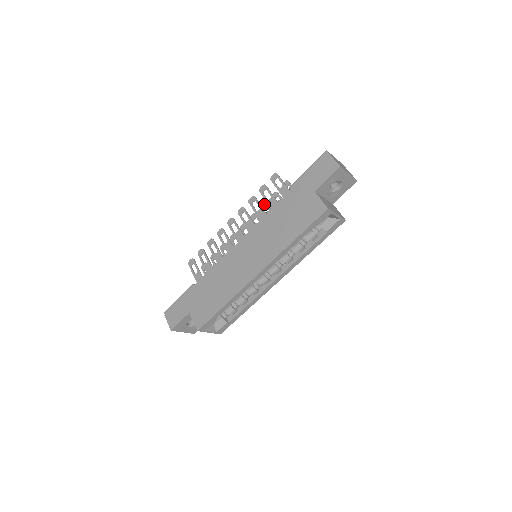
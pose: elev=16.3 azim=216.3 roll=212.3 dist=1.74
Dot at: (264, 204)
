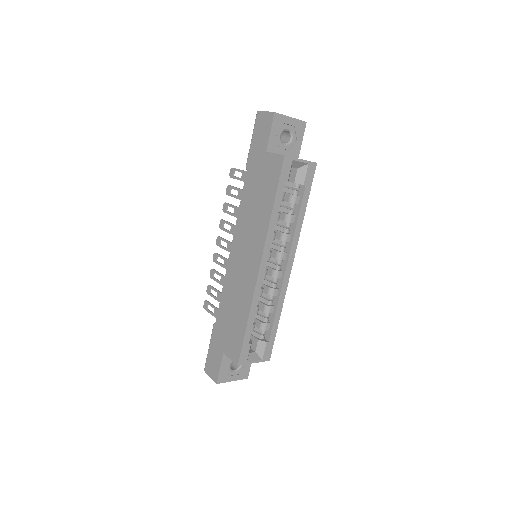
Dot at: occluded
